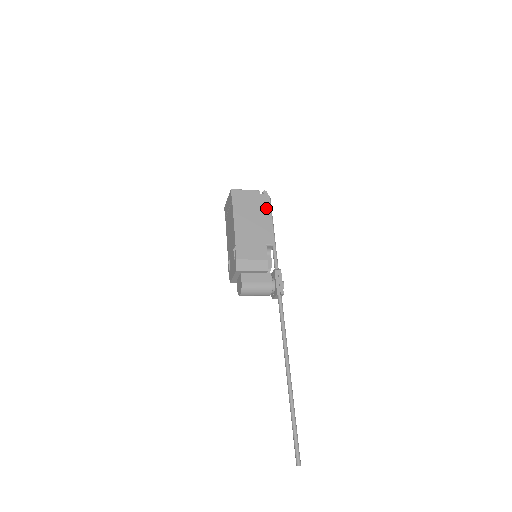
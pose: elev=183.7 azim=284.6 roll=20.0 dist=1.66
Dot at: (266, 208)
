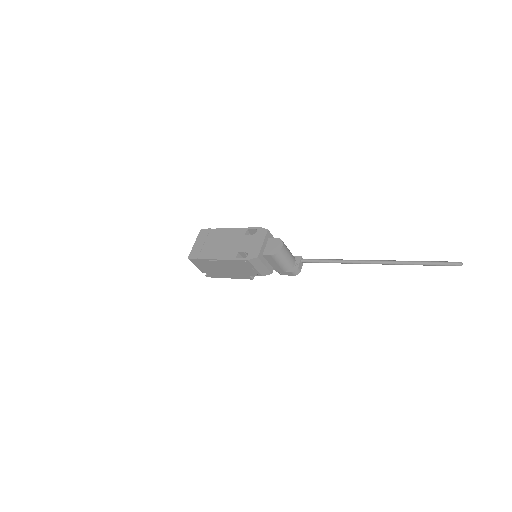
Dot at: occluded
